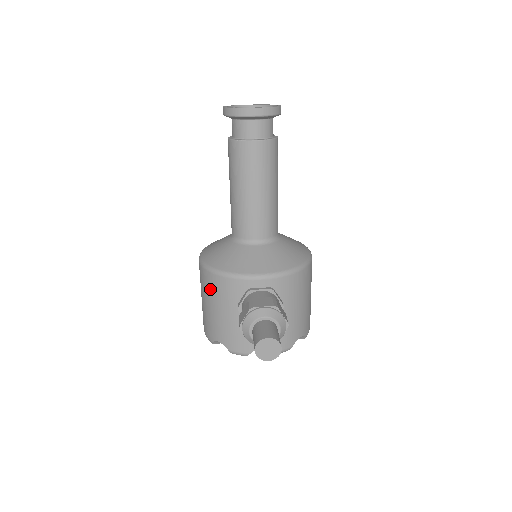
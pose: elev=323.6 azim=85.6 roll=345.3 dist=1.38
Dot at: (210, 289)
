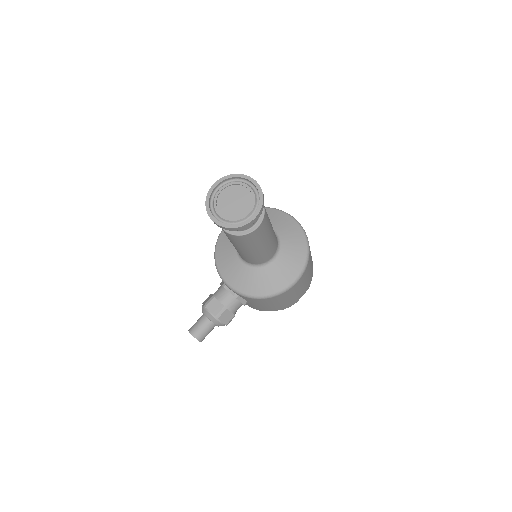
Dot at: occluded
